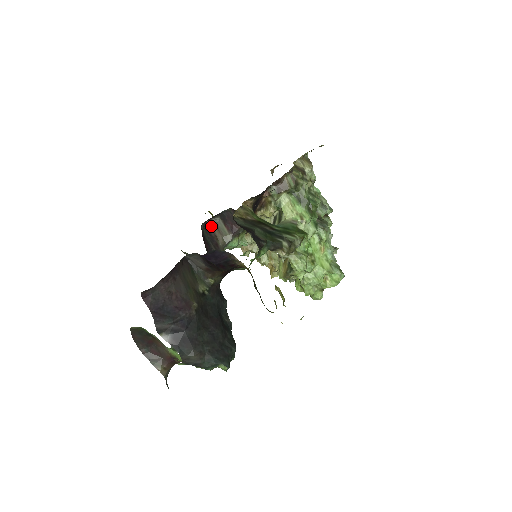
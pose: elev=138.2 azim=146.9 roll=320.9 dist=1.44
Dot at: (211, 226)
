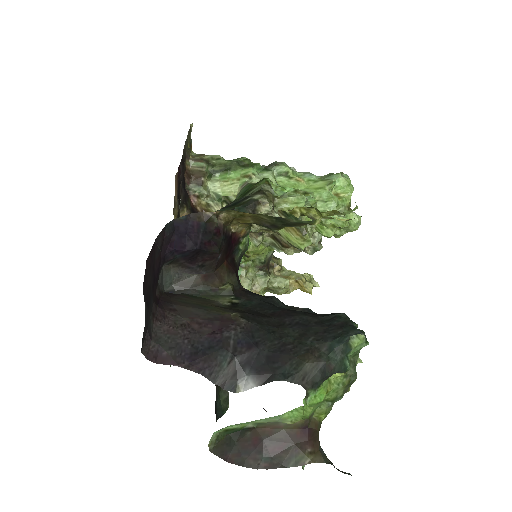
Dot at: occluded
